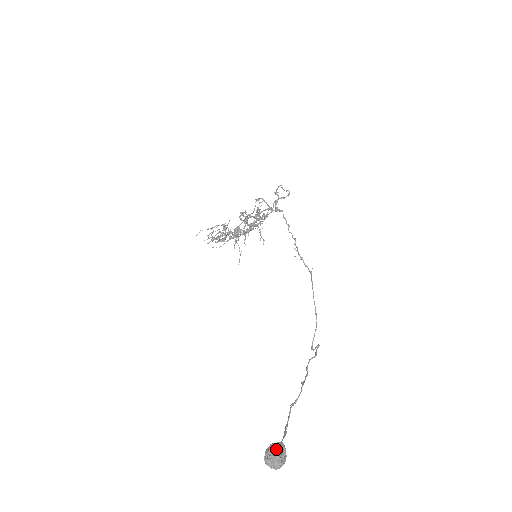
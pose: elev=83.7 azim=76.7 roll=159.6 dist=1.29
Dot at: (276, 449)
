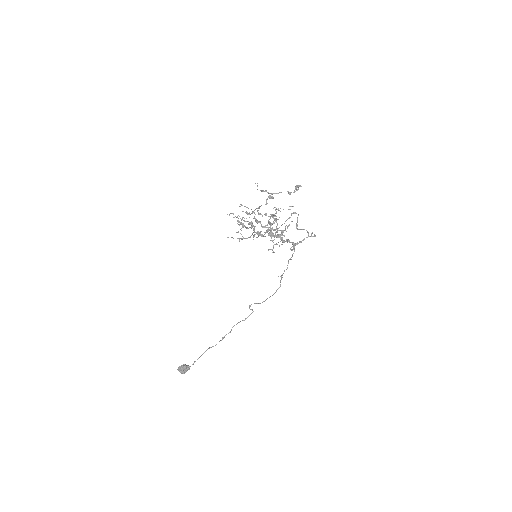
Dot at: (184, 371)
